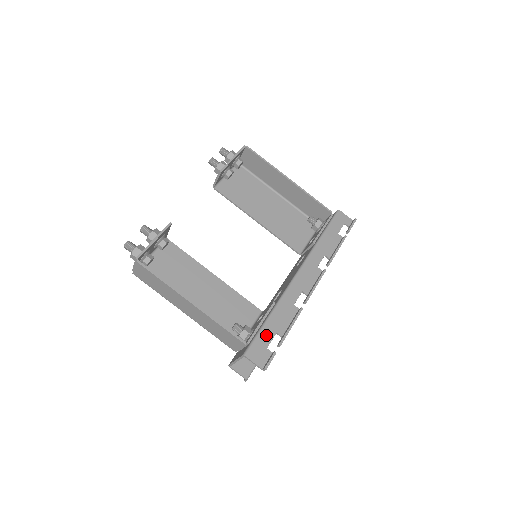
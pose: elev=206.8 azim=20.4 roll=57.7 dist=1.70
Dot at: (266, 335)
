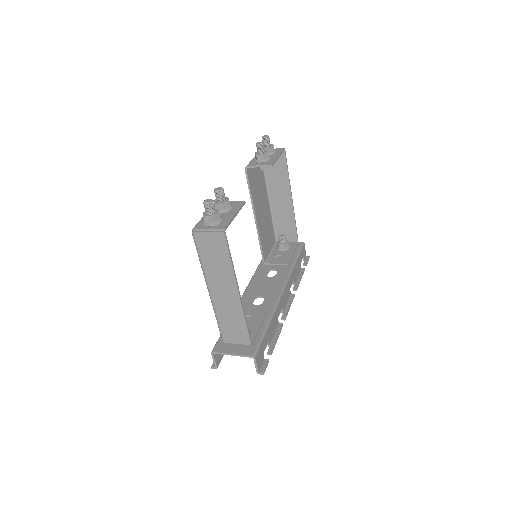
Dot at: (265, 342)
